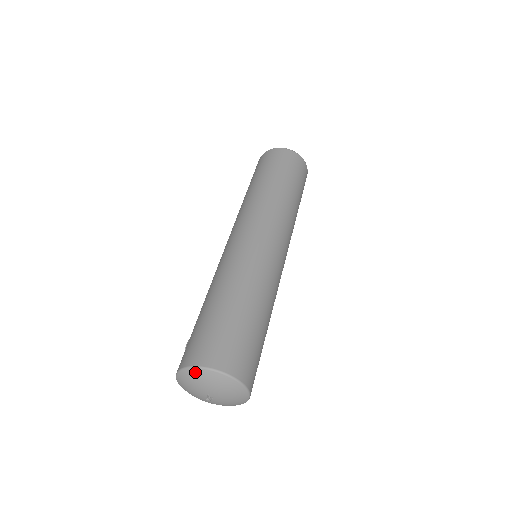
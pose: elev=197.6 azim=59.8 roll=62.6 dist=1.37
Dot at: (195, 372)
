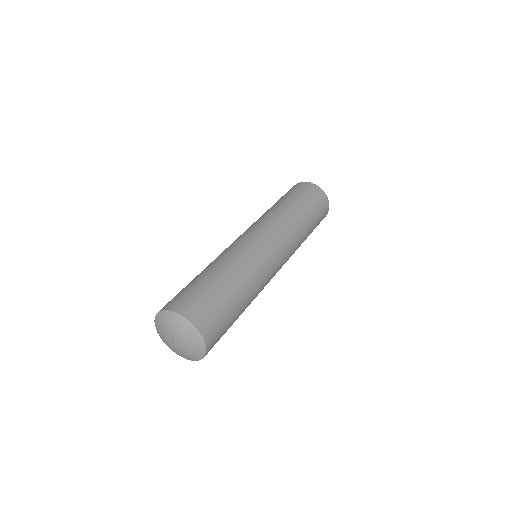
Dot at: (156, 325)
